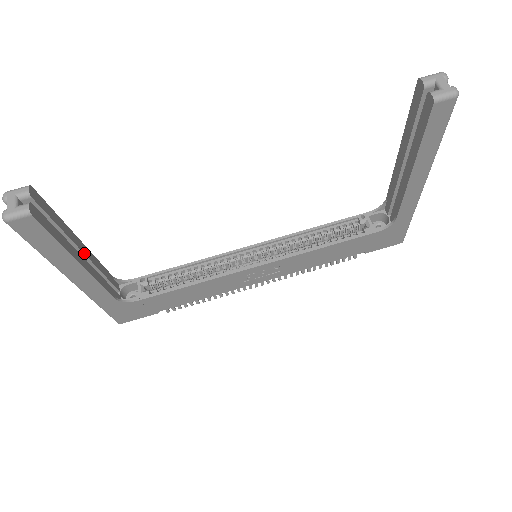
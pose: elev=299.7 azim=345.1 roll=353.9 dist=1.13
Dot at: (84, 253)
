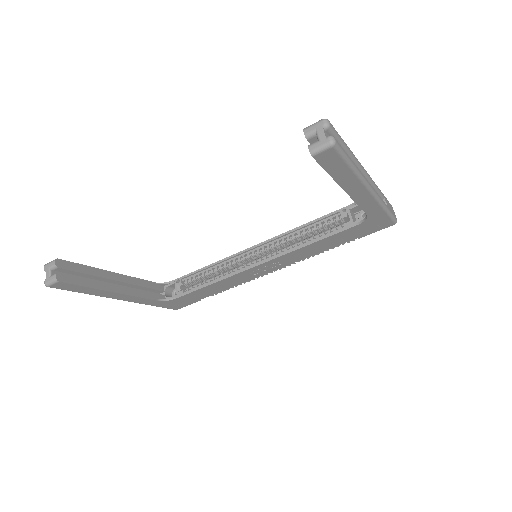
Dot at: (118, 281)
